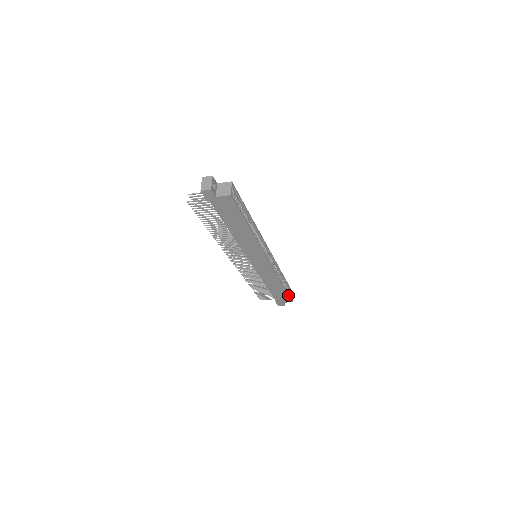
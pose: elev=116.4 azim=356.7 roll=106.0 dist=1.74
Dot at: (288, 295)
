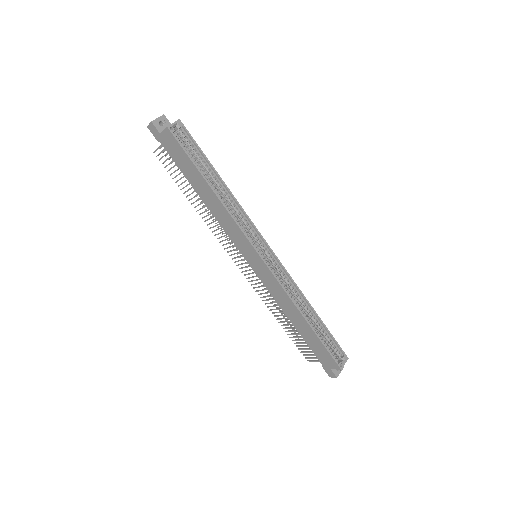
Dot at: (326, 349)
